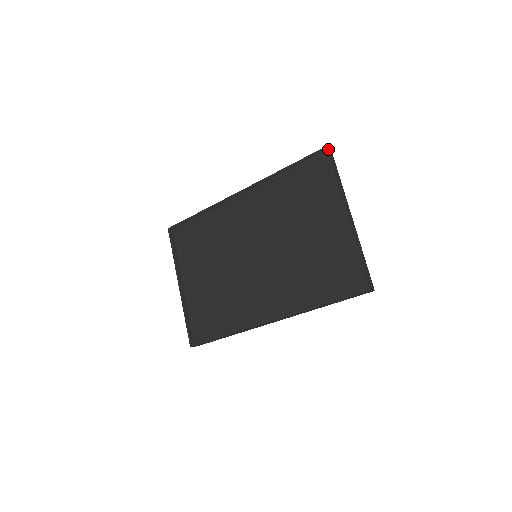
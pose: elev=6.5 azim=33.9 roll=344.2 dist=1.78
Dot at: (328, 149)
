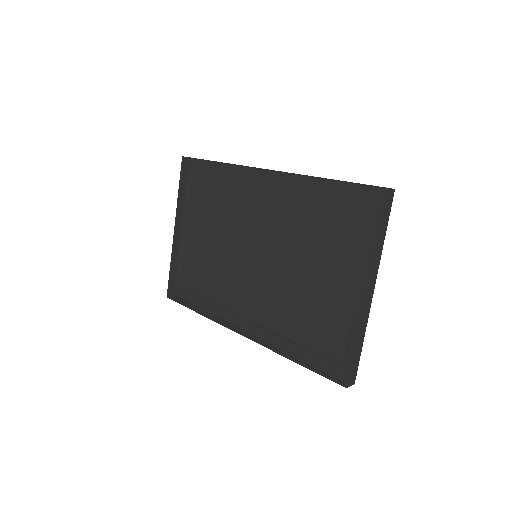
Dot at: (389, 191)
